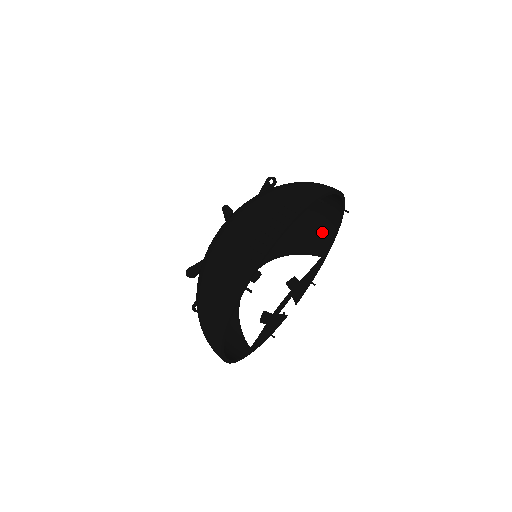
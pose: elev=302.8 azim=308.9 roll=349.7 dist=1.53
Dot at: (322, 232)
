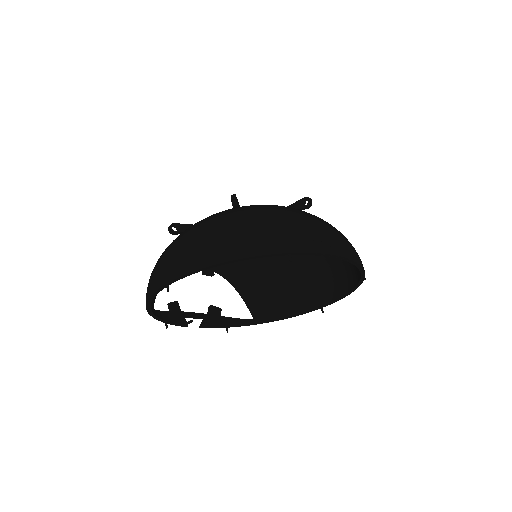
Dot at: (280, 305)
